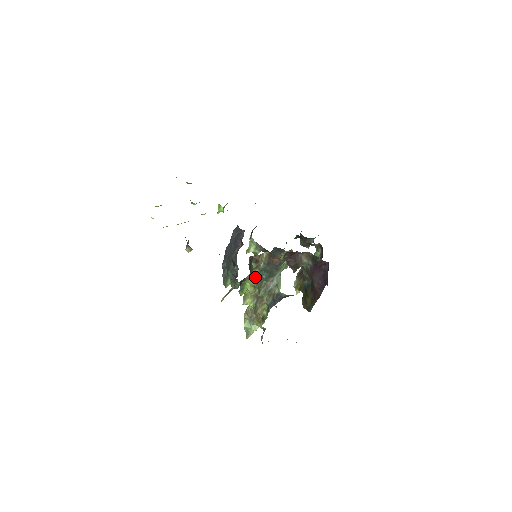
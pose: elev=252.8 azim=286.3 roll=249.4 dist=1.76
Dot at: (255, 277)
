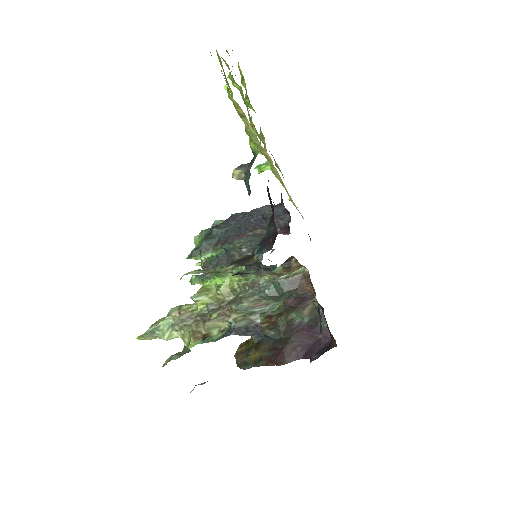
Dot at: (250, 281)
